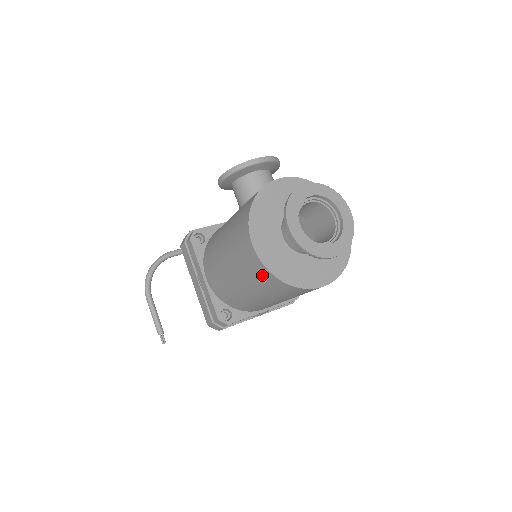
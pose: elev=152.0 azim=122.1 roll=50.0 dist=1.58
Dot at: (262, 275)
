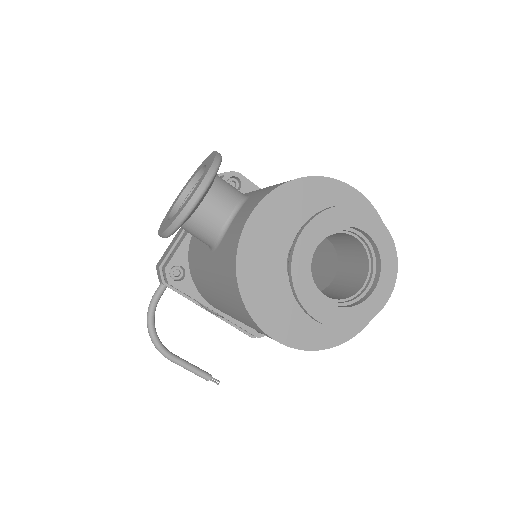
Dot at: occluded
